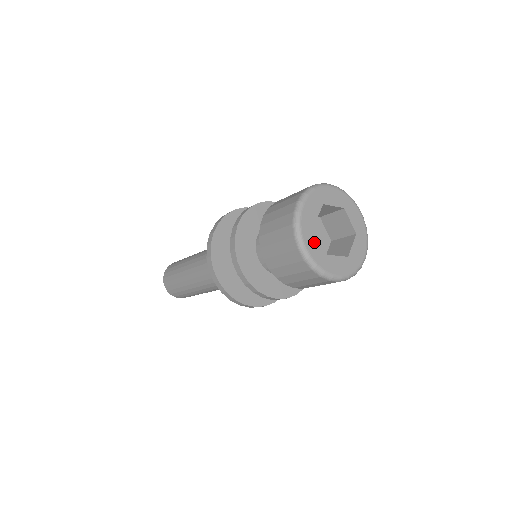
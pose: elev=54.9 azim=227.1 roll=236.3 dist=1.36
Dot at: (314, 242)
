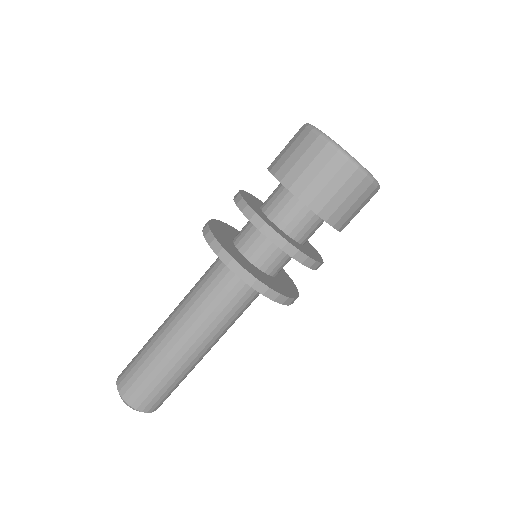
Dot at: occluded
